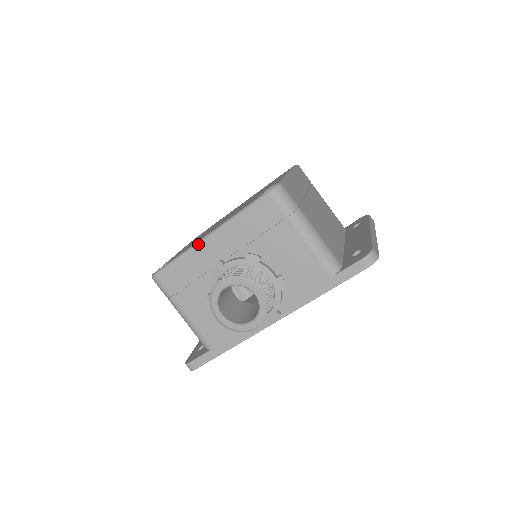
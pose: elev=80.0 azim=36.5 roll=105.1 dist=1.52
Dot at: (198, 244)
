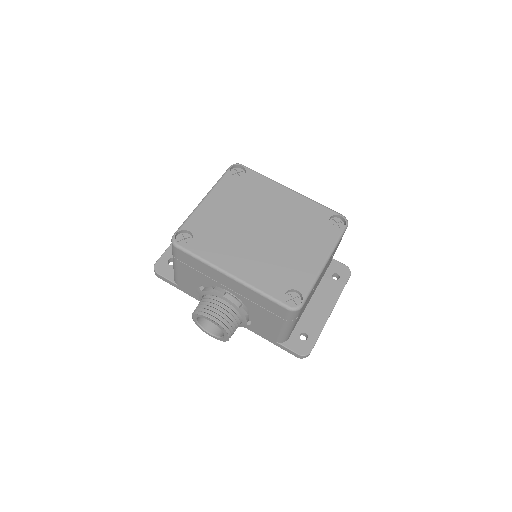
Dot at: (220, 271)
